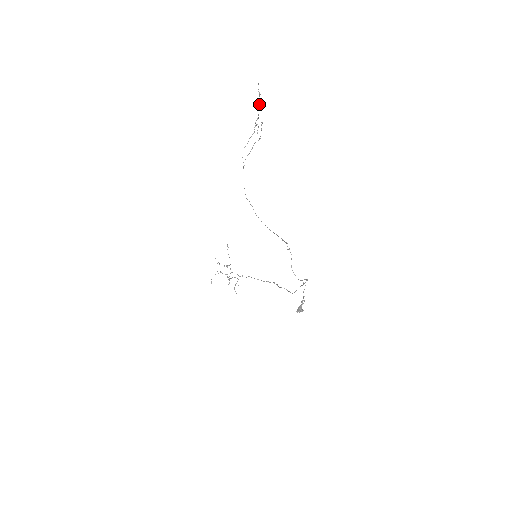
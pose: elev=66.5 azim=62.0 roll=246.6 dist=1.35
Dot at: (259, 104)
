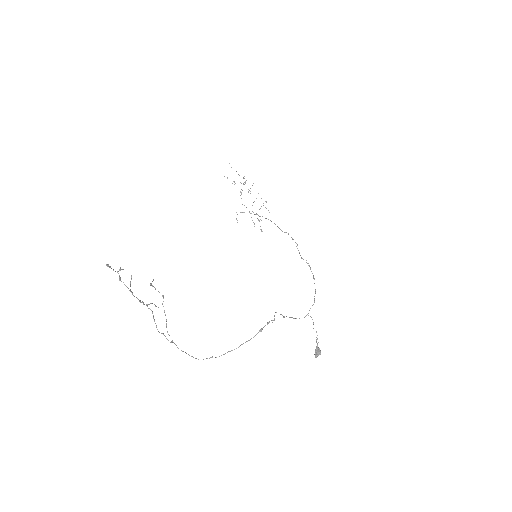
Dot at: (129, 290)
